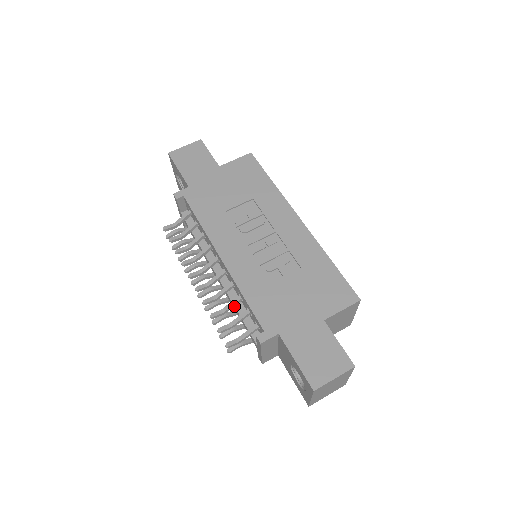
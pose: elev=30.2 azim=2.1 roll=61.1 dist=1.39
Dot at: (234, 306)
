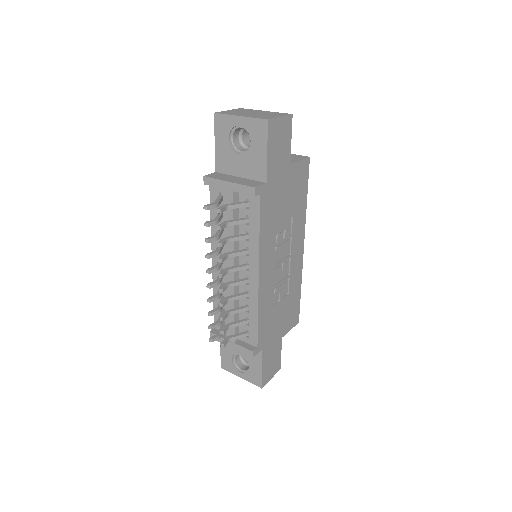
Dot at: (234, 308)
